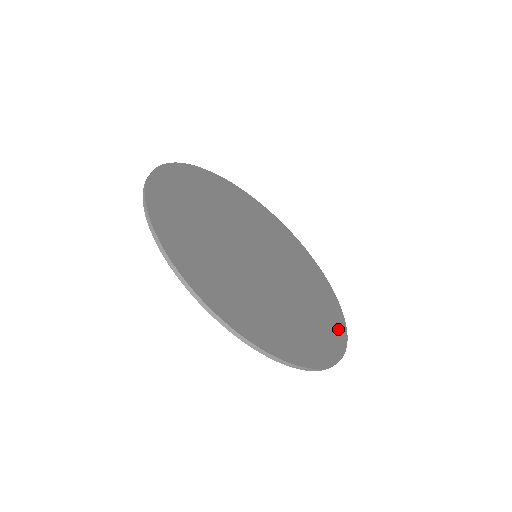
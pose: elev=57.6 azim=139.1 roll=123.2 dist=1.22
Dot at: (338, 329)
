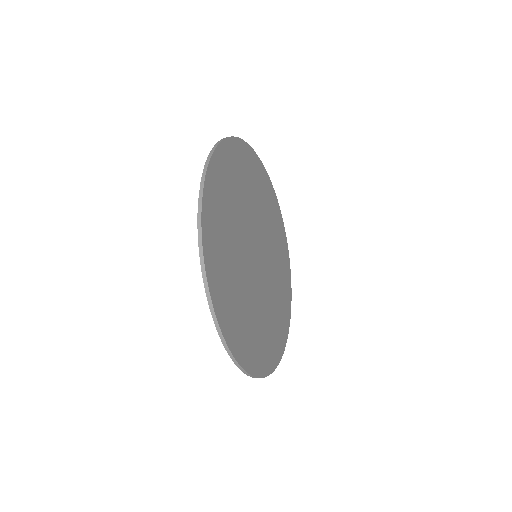
Dot at: (283, 233)
